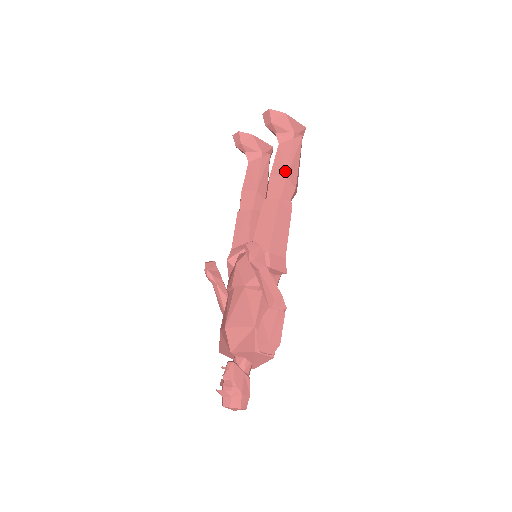
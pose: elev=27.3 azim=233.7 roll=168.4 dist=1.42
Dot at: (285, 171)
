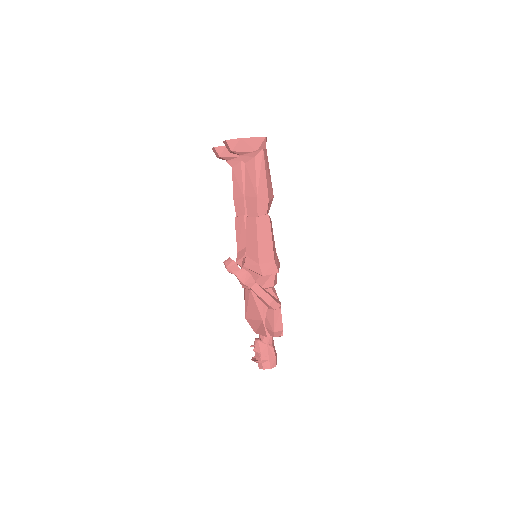
Dot at: (255, 192)
